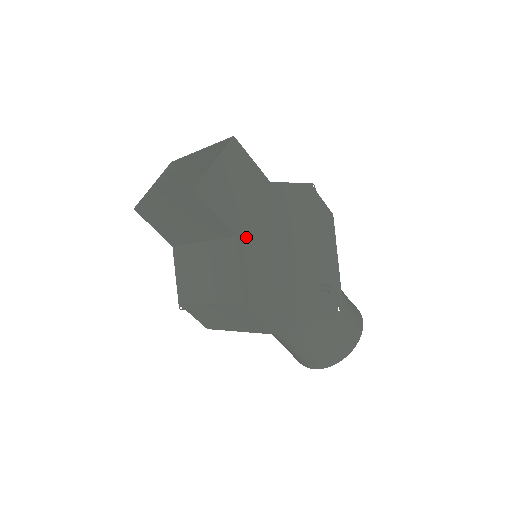
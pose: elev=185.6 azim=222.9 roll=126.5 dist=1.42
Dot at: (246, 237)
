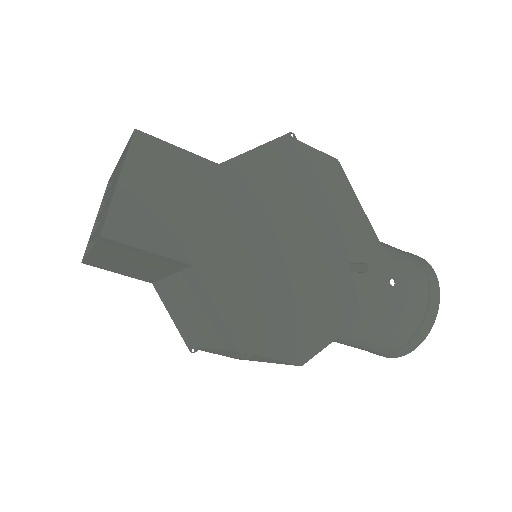
Dot at: (209, 259)
